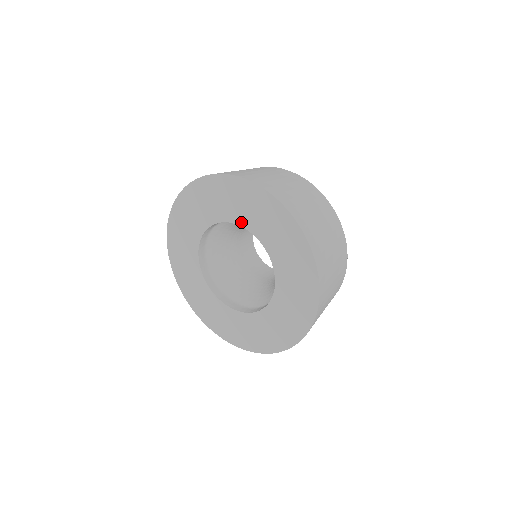
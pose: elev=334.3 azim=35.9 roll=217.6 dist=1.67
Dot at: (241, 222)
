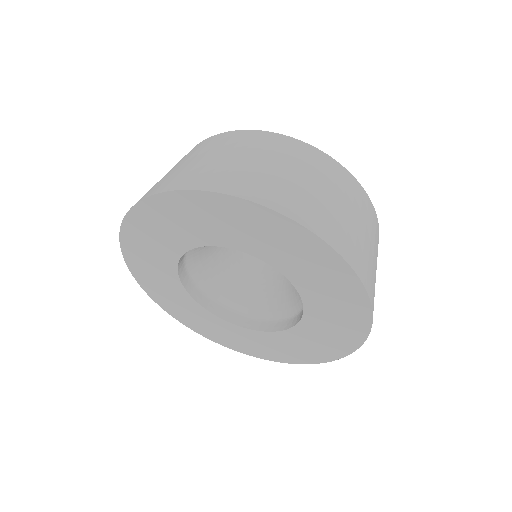
Dot at: (303, 291)
